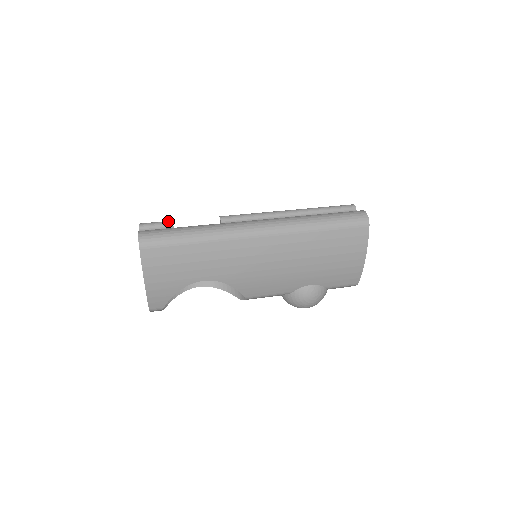
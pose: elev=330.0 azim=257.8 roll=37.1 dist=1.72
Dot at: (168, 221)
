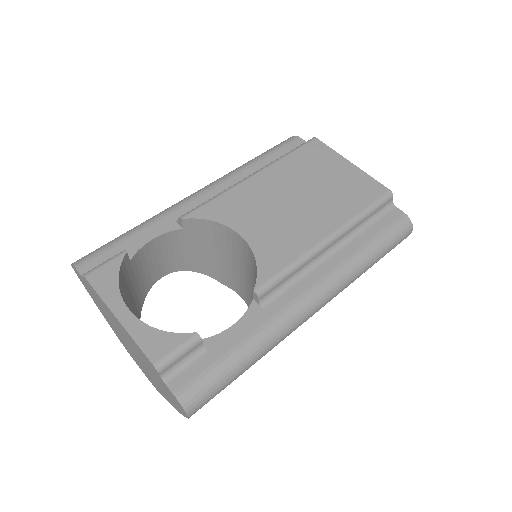
Dot at: (194, 340)
